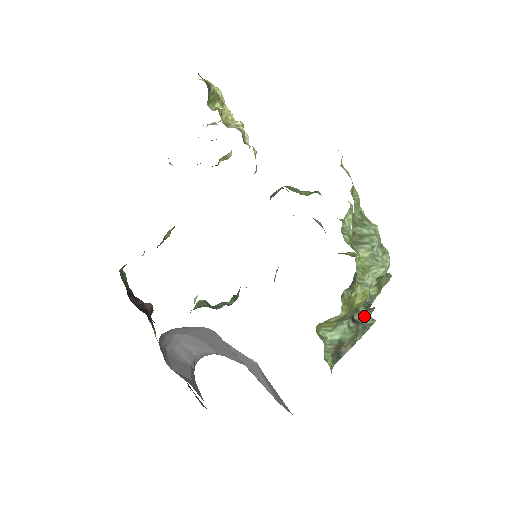
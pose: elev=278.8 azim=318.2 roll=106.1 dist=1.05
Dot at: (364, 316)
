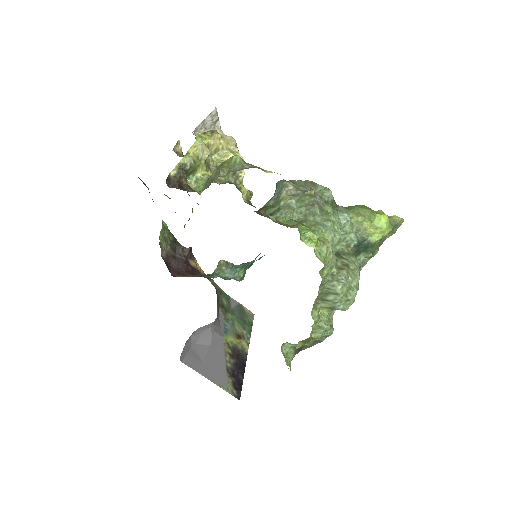
Dot at: occluded
